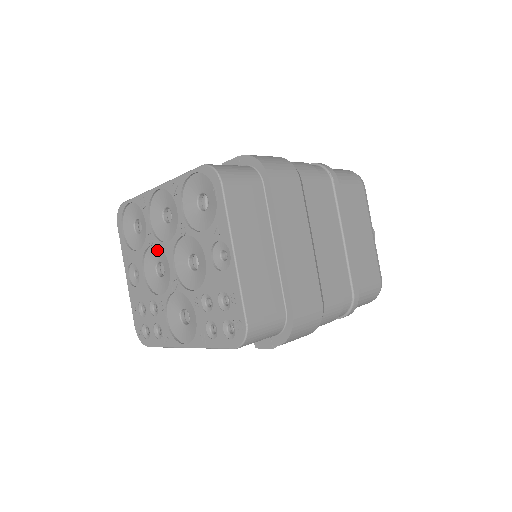
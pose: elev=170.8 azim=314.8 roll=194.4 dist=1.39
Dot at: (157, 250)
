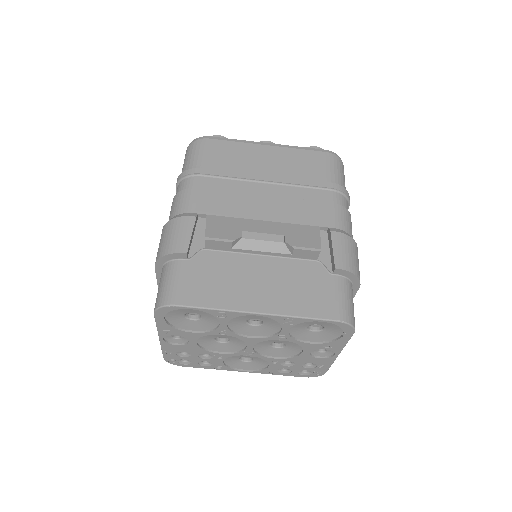
Dot at: (227, 335)
